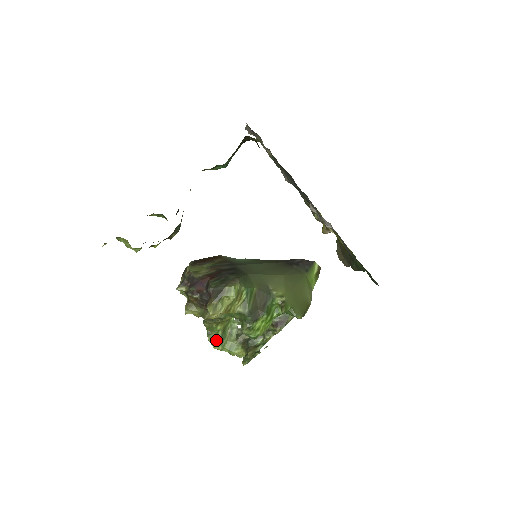
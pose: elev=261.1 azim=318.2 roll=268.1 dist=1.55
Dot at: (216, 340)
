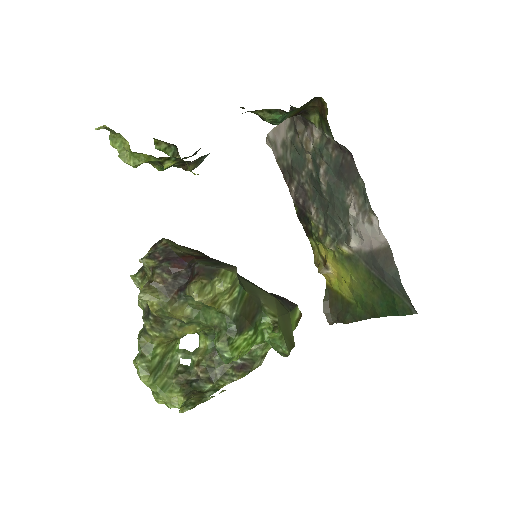
Dot at: (149, 367)
